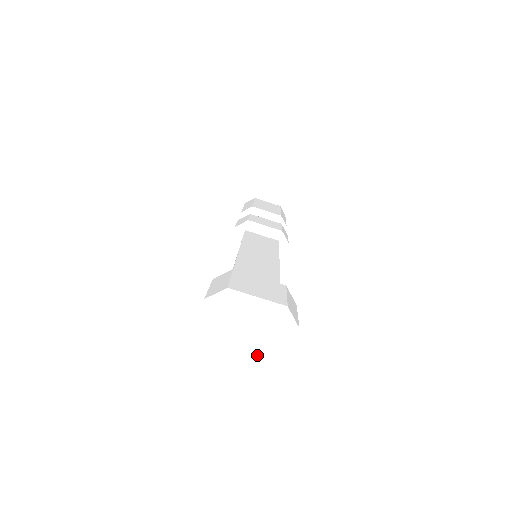
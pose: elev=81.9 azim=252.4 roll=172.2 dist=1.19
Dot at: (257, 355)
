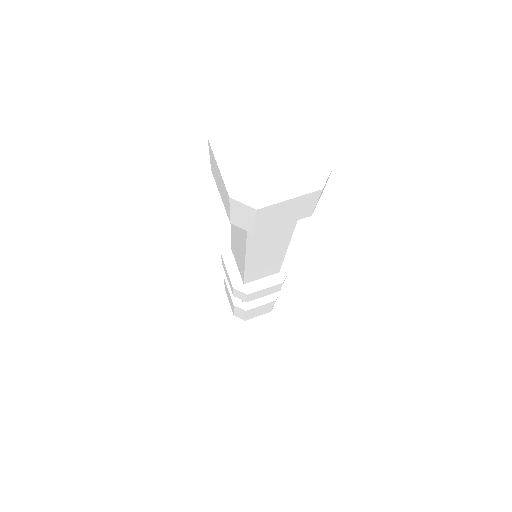
Dot at: (266, 172)
